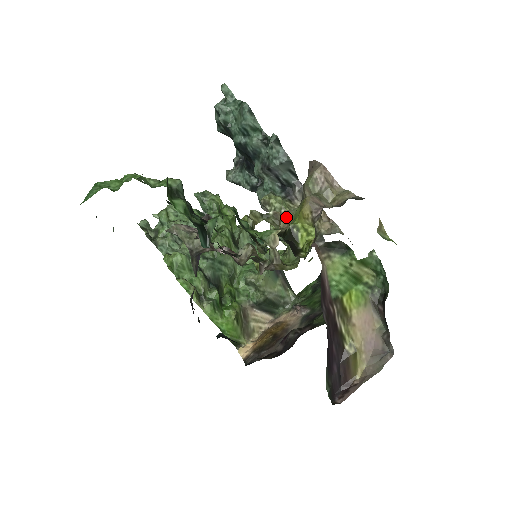
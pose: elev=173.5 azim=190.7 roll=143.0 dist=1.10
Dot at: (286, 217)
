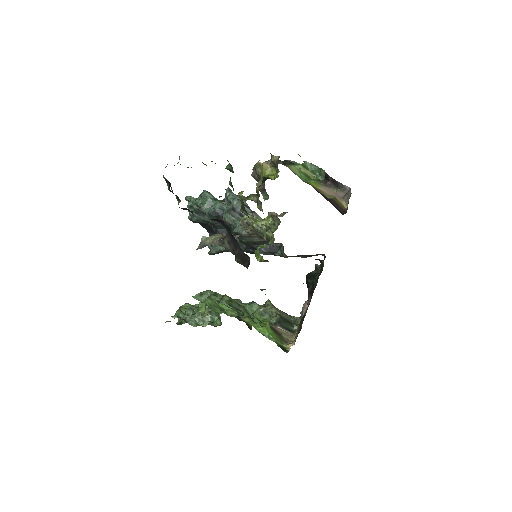
Dot at: (258, 184)
